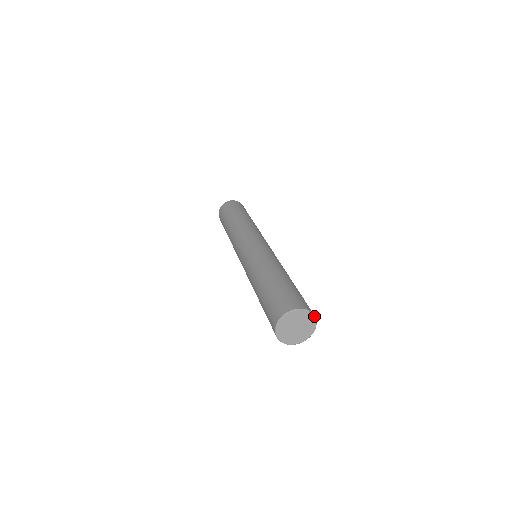
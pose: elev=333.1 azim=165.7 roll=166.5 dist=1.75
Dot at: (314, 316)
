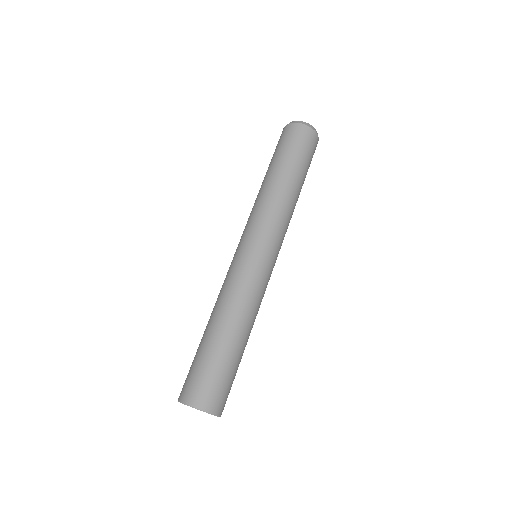
Dot at: occluded
